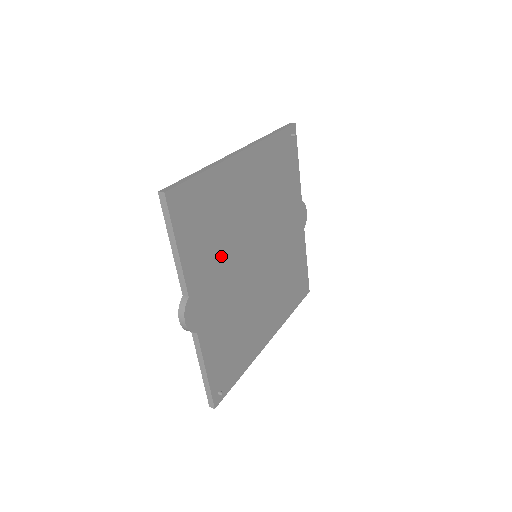
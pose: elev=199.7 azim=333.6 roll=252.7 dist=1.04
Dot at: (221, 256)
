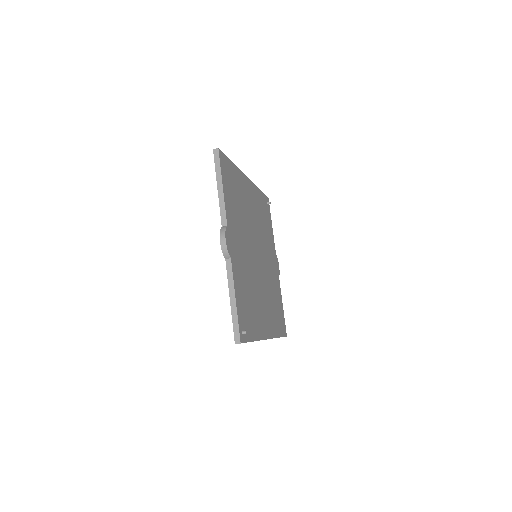
Dot at: (241, 225)
